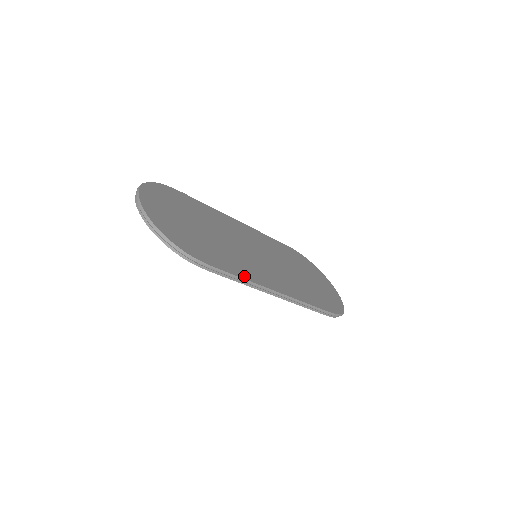
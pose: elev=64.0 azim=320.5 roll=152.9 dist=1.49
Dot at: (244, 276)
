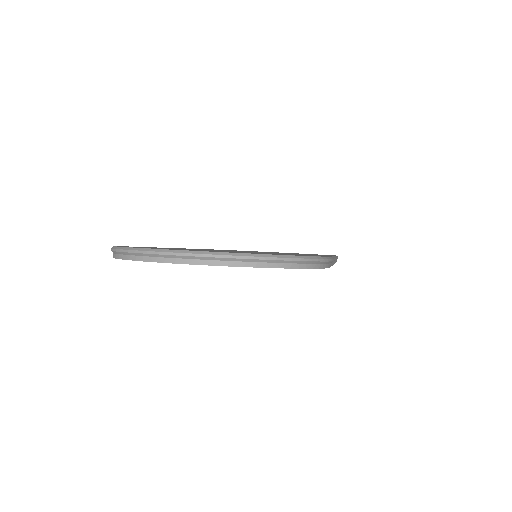
Dot at: occluded
